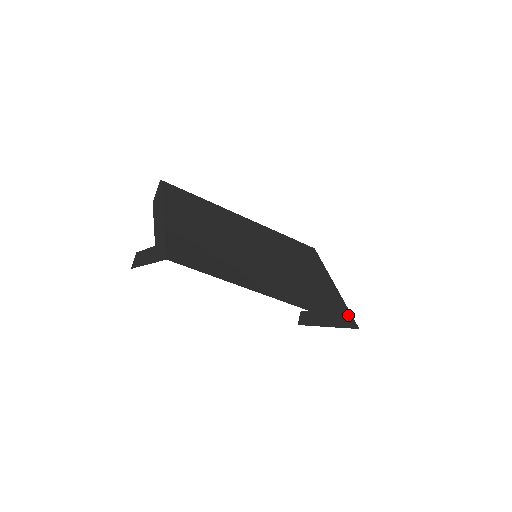
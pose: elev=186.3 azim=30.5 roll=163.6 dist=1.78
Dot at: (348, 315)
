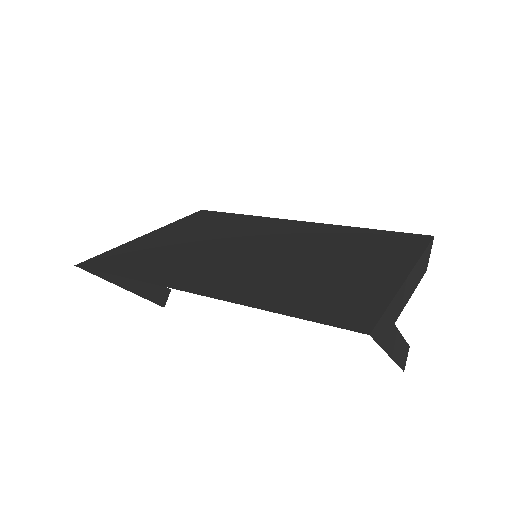
Dot at: (368, 314)
